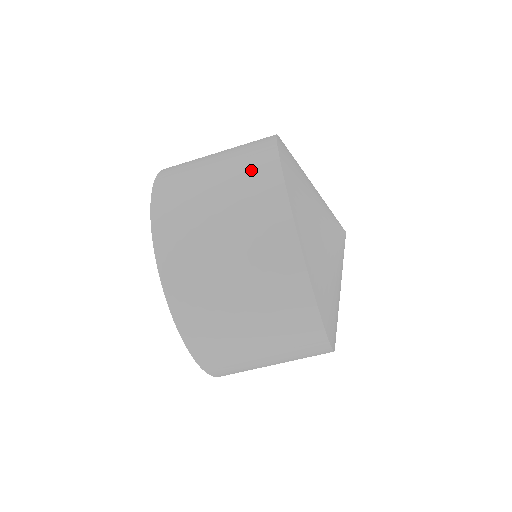
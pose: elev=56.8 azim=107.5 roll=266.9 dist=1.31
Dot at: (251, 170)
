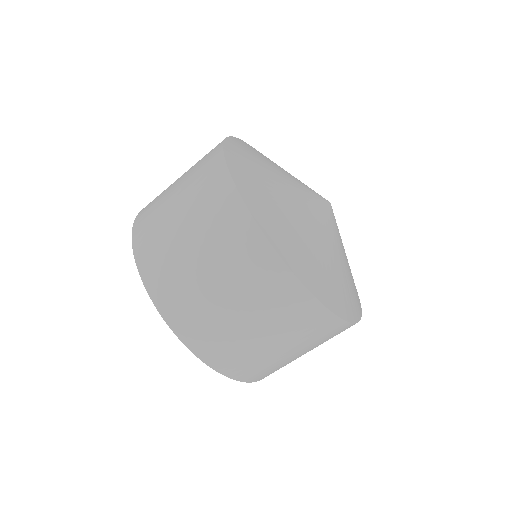
Dot at: occluded
